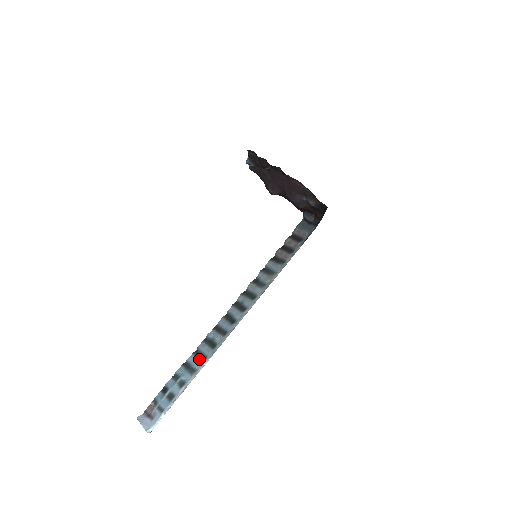
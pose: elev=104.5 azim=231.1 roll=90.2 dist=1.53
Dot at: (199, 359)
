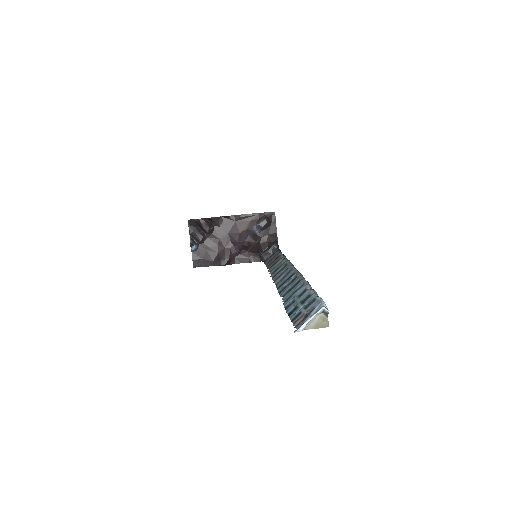
Dot at: (294, 287)
